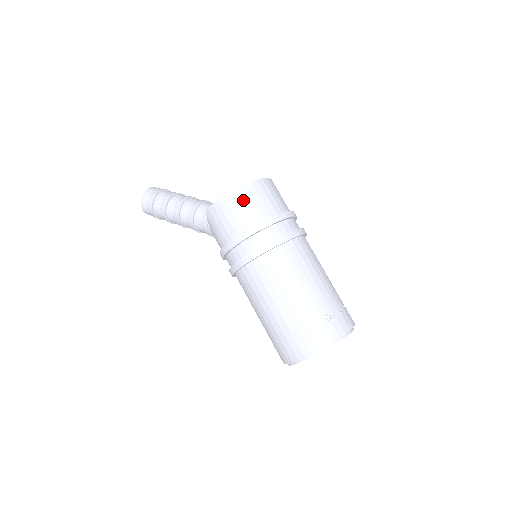
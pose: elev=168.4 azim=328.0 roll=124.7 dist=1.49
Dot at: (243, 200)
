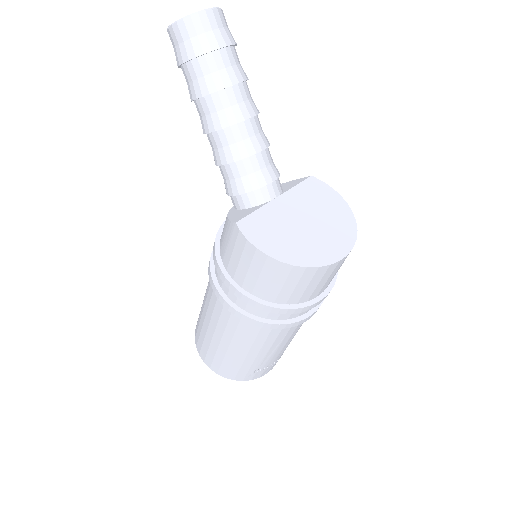
Dot at: (285, 278)
